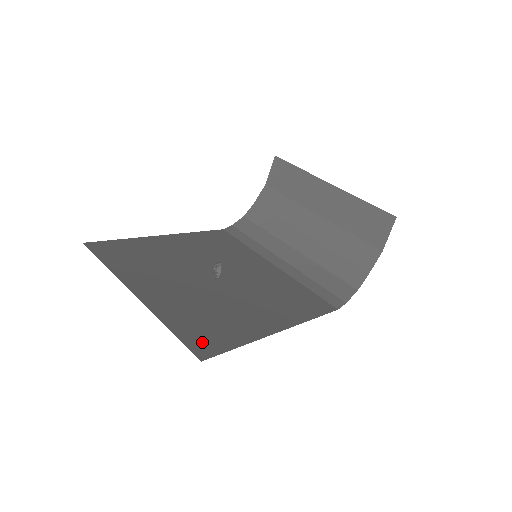
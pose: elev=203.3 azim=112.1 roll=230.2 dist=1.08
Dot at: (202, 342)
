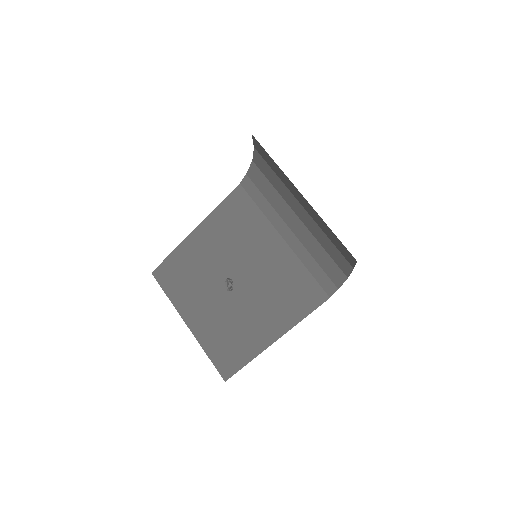
Dot at: (225, 365)
